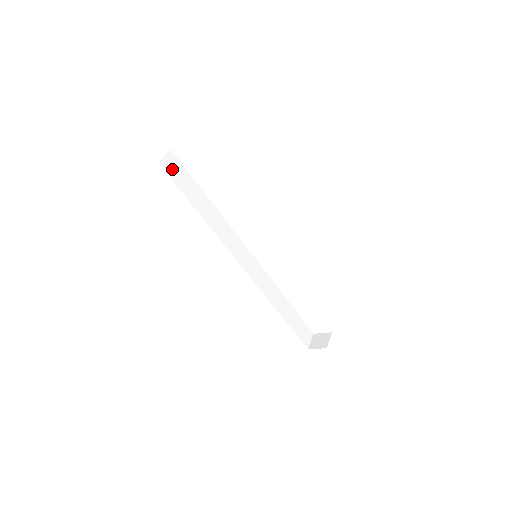
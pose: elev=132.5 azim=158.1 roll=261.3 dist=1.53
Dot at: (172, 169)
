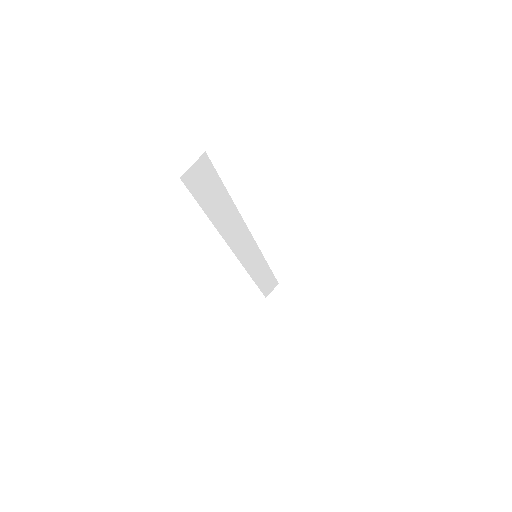
Dot at: (196, 178)
